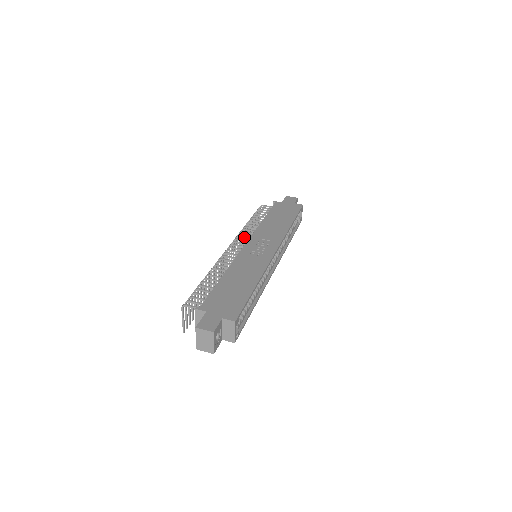
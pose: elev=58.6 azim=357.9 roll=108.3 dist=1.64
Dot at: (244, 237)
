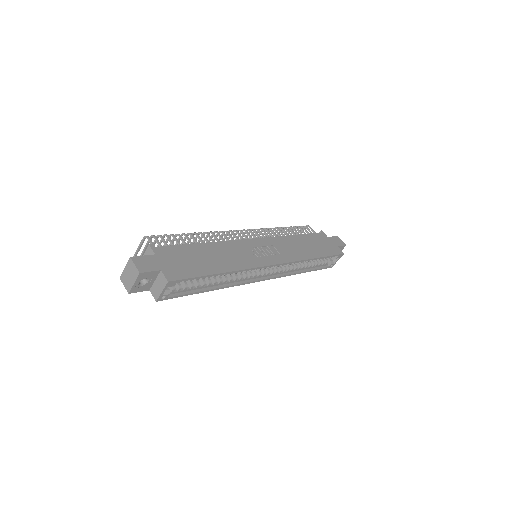
Dot at: (262, 234)
